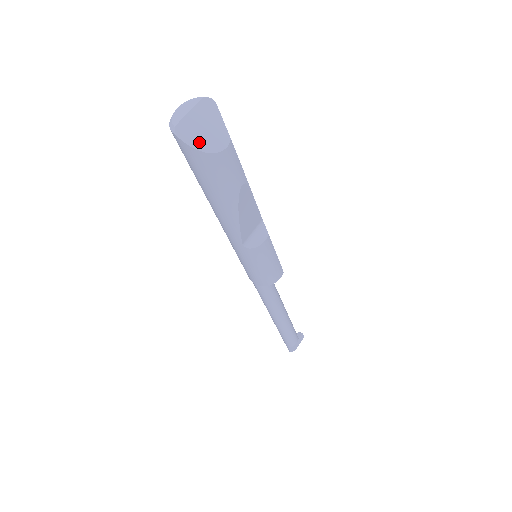
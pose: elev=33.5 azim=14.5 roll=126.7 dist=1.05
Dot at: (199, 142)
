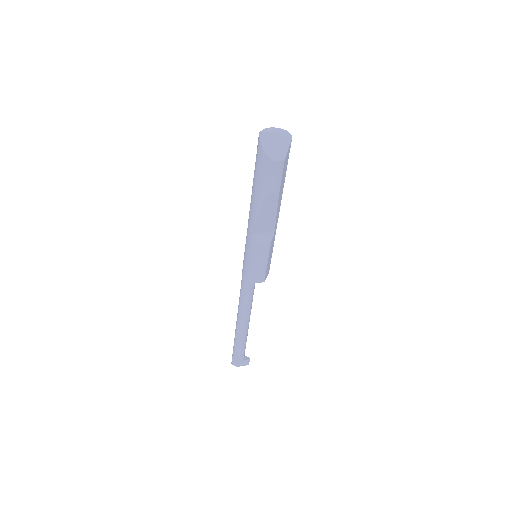
Dot at: (268, 148)
